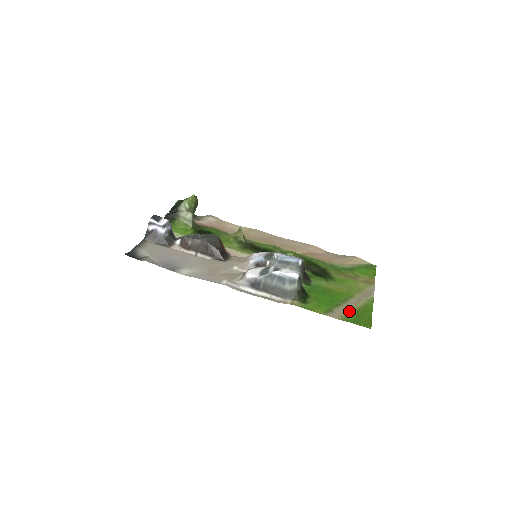
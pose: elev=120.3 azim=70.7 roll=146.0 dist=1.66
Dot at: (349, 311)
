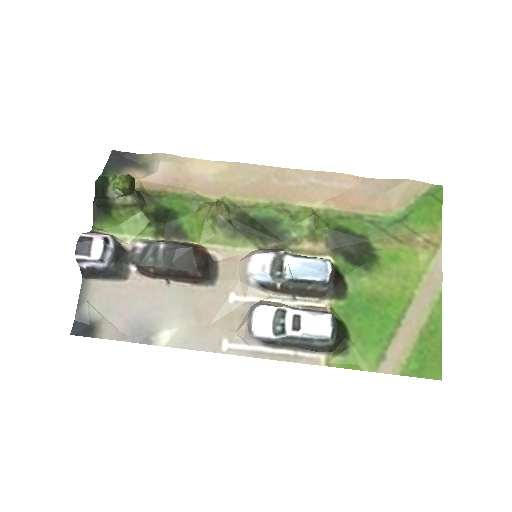
Dot at: (408, 346)
